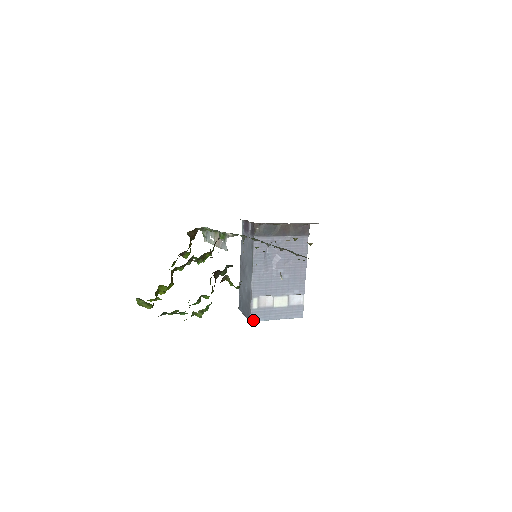
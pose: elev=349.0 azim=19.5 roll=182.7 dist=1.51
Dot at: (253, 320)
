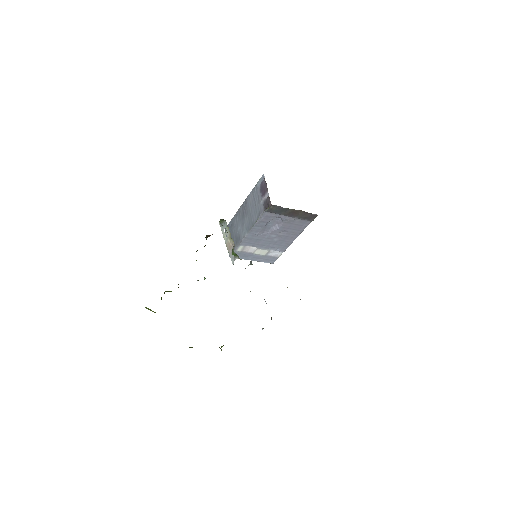
Dot at: occluded
